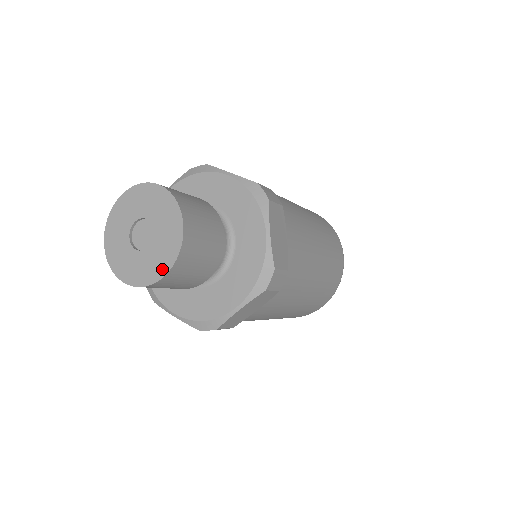
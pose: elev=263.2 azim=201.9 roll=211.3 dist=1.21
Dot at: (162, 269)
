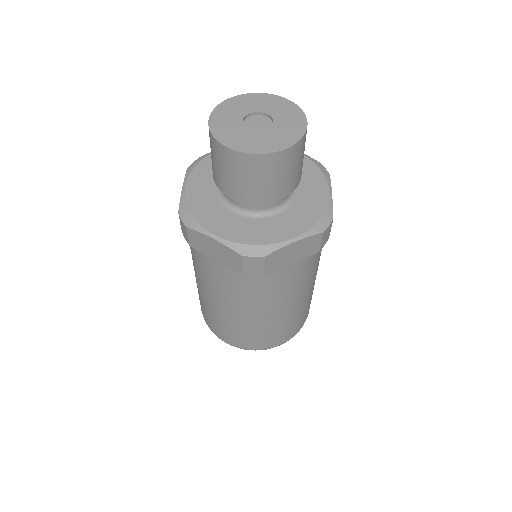
Dot at: (281, 145)
